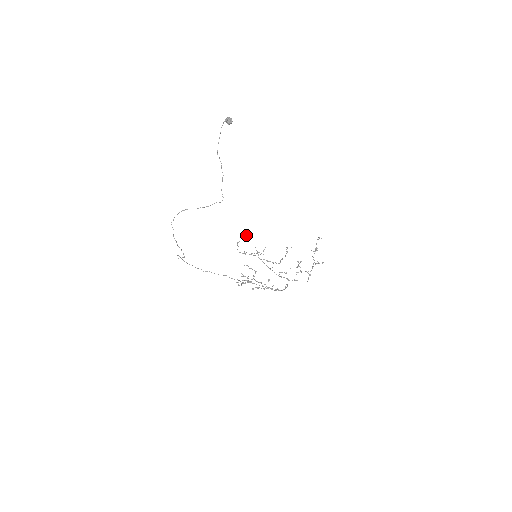
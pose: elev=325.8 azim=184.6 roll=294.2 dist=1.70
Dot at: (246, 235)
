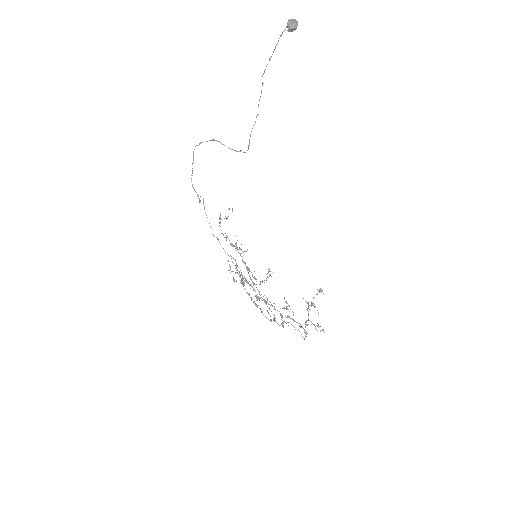
Dot at: occluded
